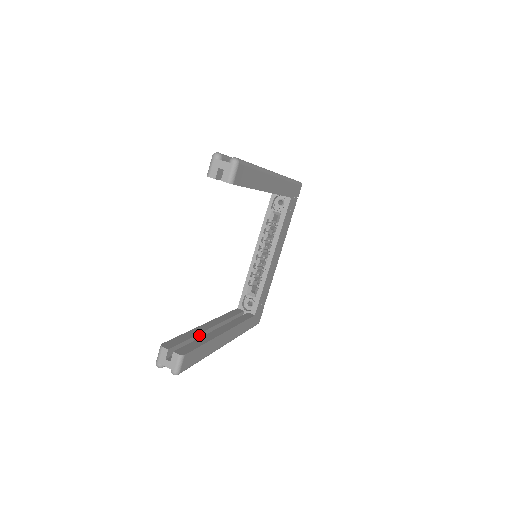
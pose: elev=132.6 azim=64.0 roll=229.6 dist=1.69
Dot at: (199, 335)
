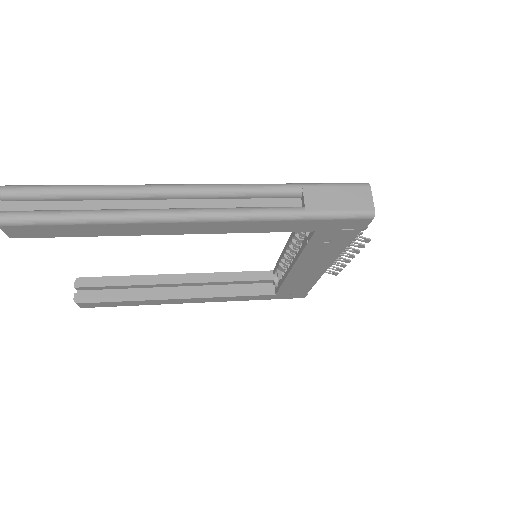
Dot at: (144, 285)
